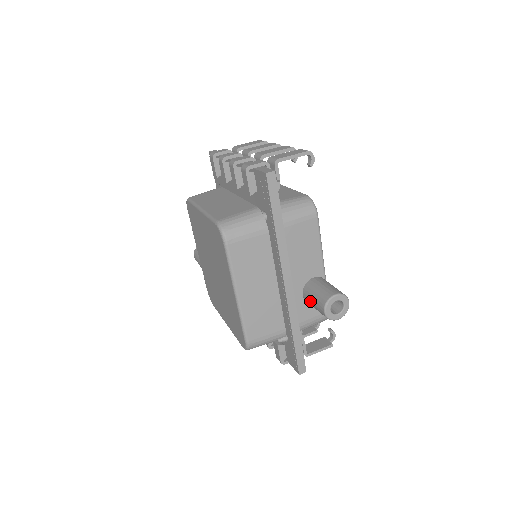
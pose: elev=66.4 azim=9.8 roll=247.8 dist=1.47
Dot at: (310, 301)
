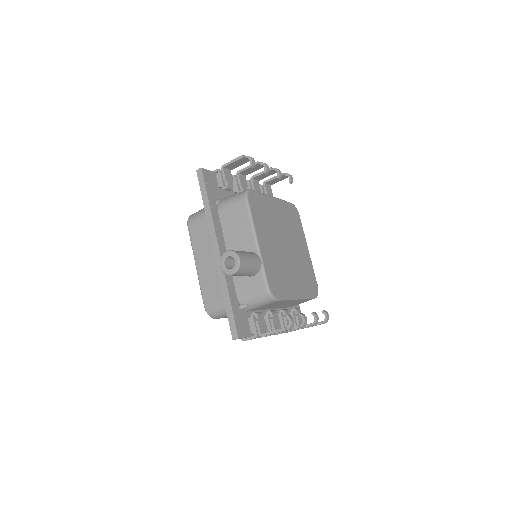
Dot at: occluded
